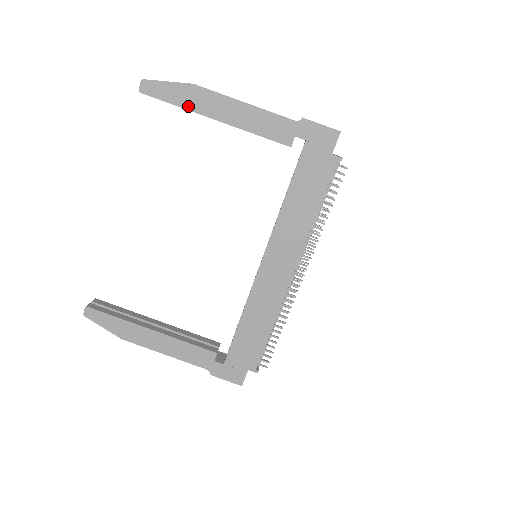
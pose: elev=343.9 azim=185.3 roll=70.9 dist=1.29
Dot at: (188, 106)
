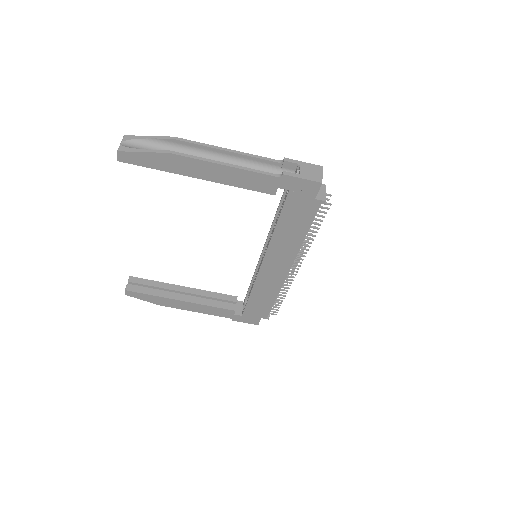
Dot at: (169, 170)
